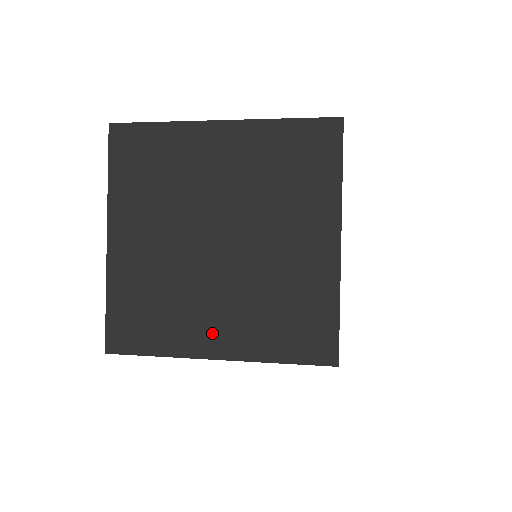
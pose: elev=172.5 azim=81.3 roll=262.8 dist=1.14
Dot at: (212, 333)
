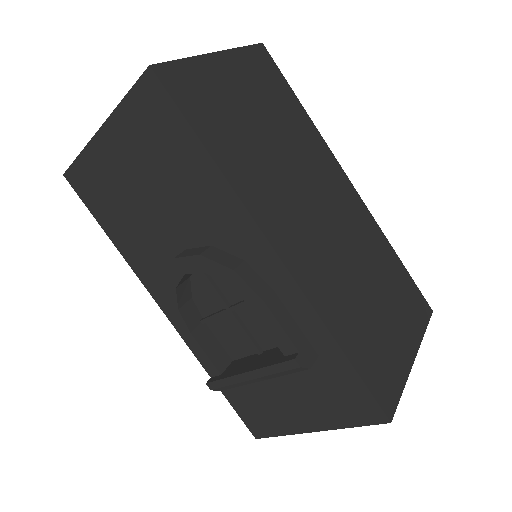
Dot at: occluded
